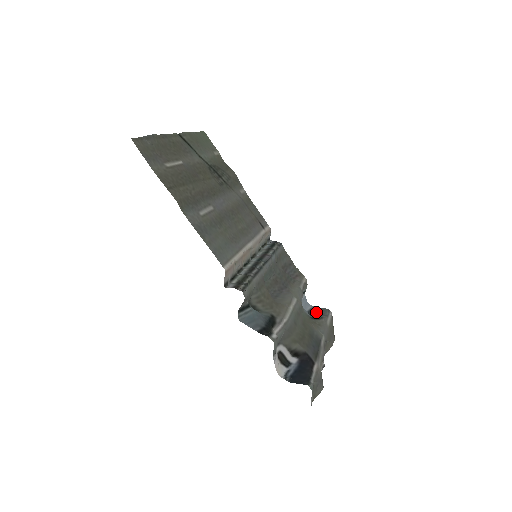
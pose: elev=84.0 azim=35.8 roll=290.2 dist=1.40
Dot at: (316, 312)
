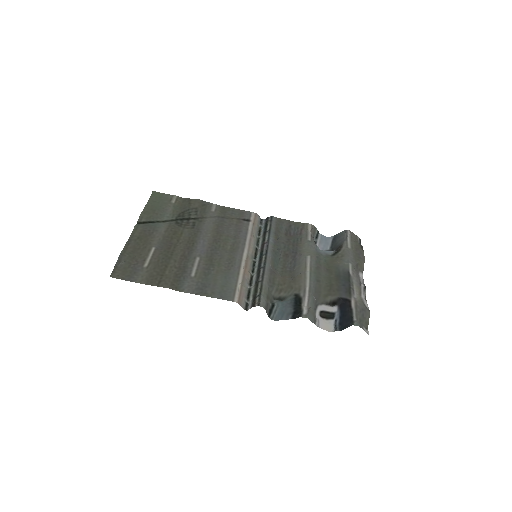
Dot at: (337, 241)
